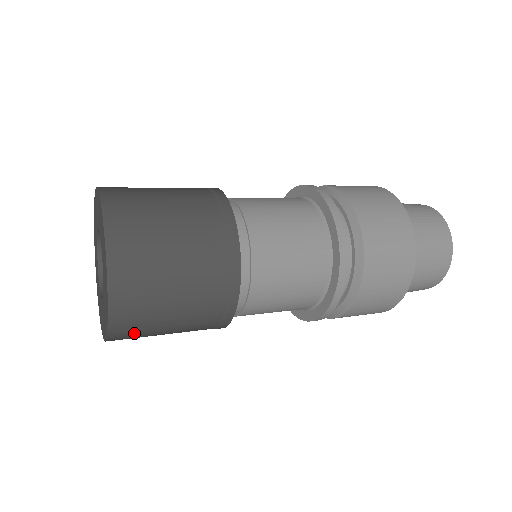
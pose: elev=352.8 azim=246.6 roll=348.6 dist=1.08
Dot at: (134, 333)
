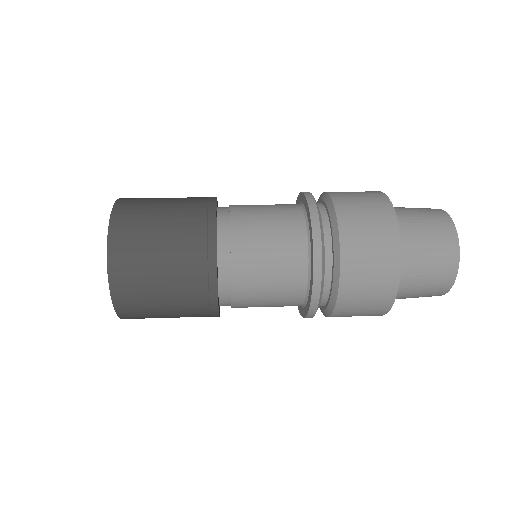
Dot at: (136, 310)
